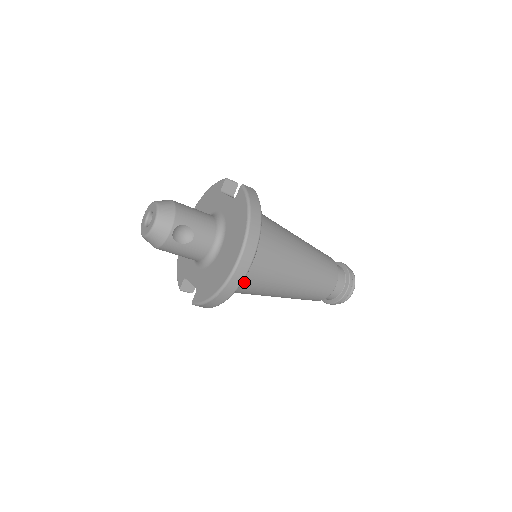
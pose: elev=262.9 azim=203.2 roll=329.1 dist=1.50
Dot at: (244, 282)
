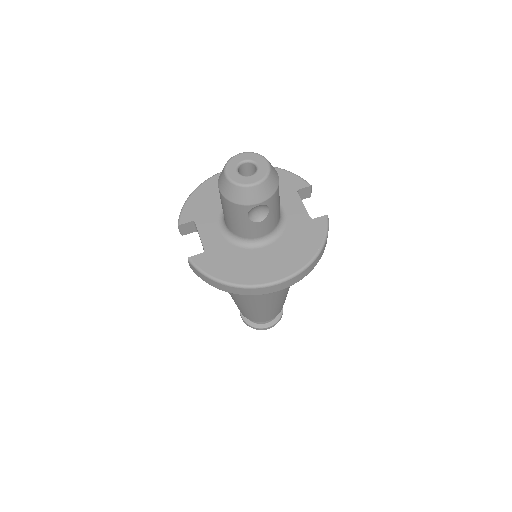
Dot at: occluded
